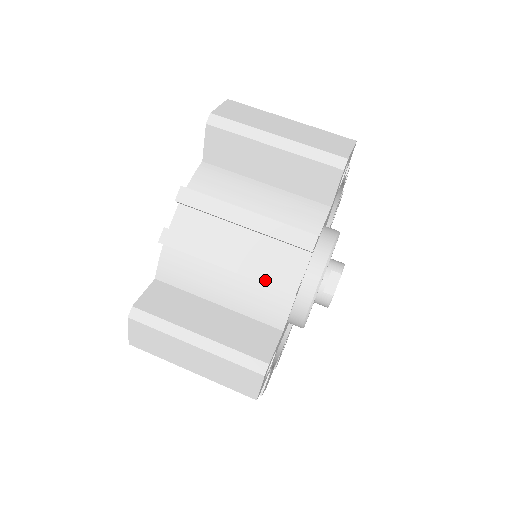
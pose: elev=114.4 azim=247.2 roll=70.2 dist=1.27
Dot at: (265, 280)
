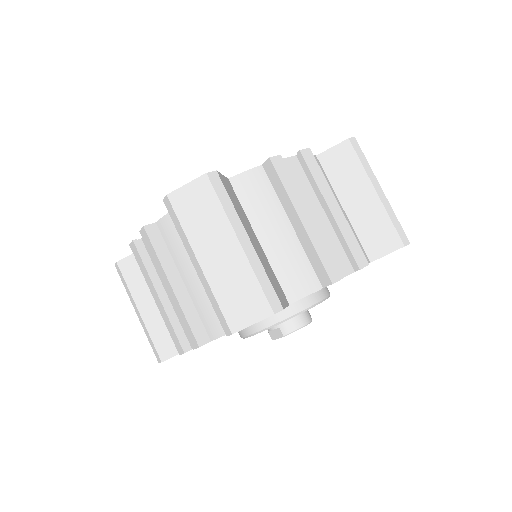
Dot at: (169, 330)
